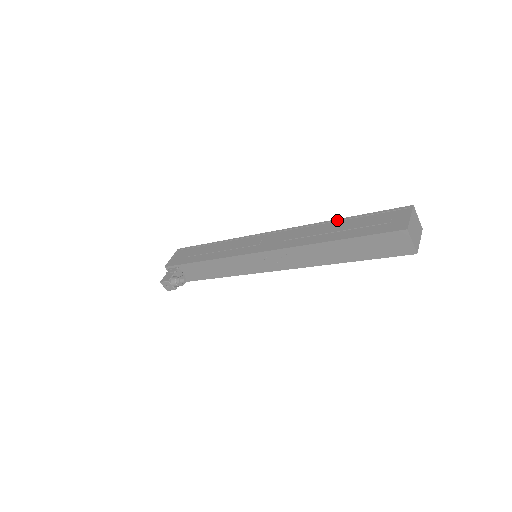
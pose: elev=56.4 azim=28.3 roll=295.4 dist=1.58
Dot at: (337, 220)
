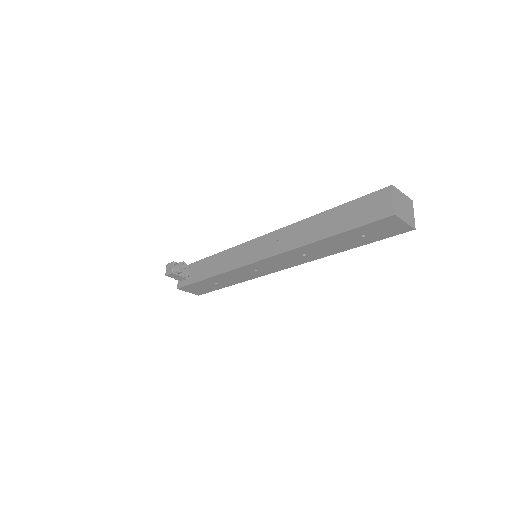
Dot at: occluded
